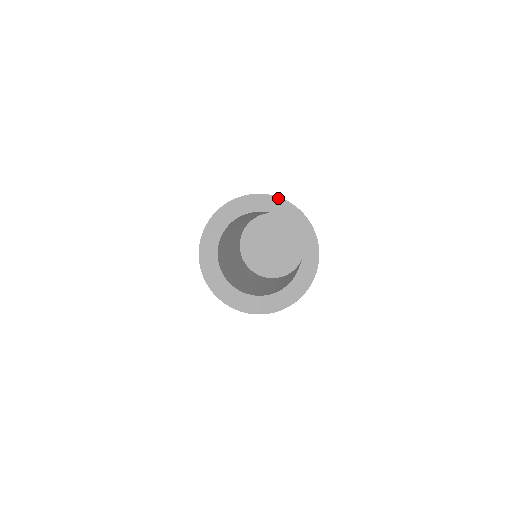
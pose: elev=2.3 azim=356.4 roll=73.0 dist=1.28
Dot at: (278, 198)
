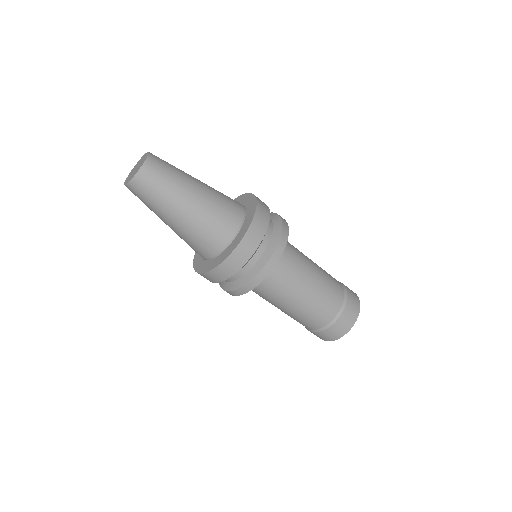
Dot at: (238, 197)
